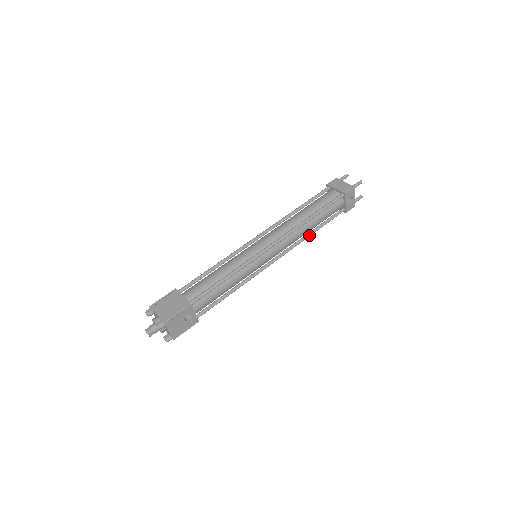
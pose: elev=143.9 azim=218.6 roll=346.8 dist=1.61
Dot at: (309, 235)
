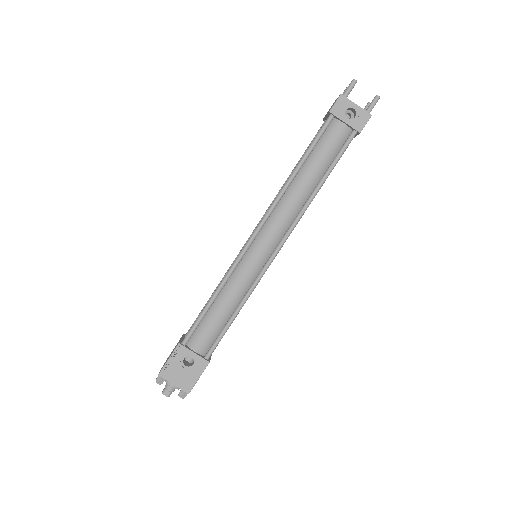
Dot at: (313, 193)
